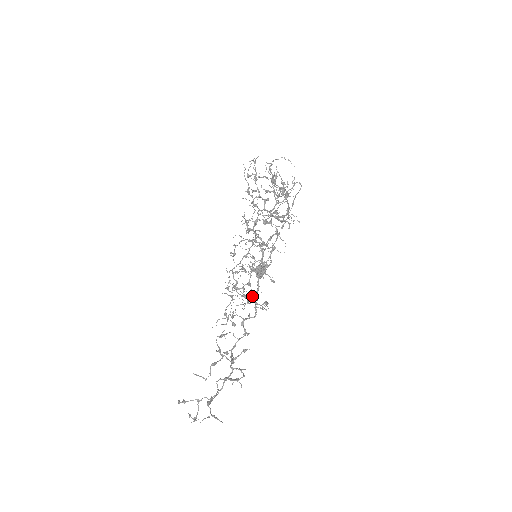
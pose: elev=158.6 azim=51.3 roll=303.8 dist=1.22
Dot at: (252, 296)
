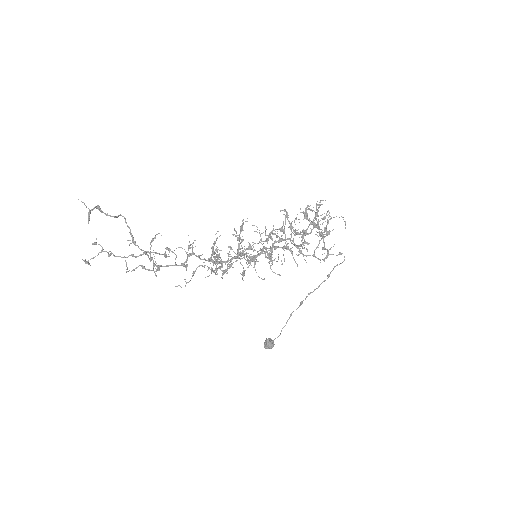
Dot at: (221, 267)
